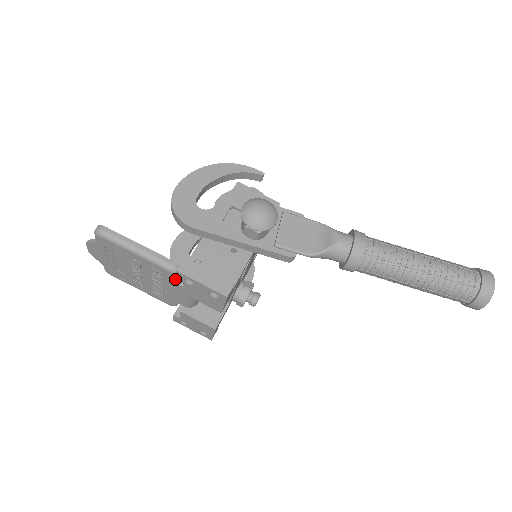
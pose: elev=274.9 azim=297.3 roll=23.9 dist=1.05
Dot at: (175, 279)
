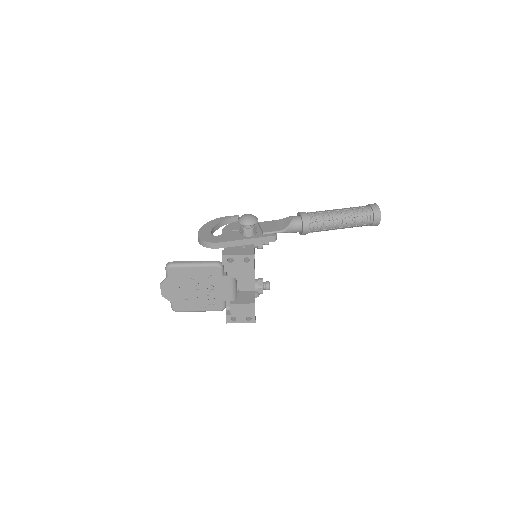
Dot at: (221, 272)
